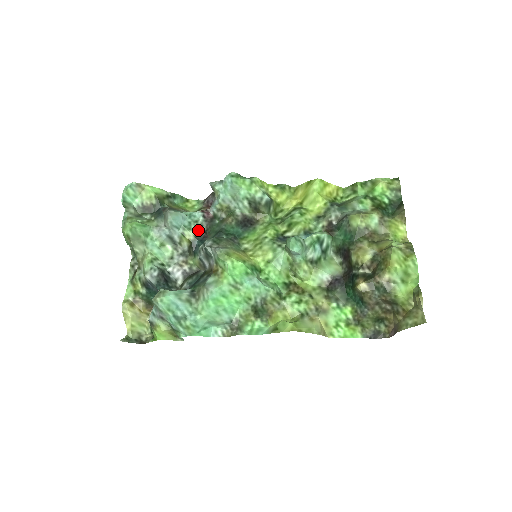
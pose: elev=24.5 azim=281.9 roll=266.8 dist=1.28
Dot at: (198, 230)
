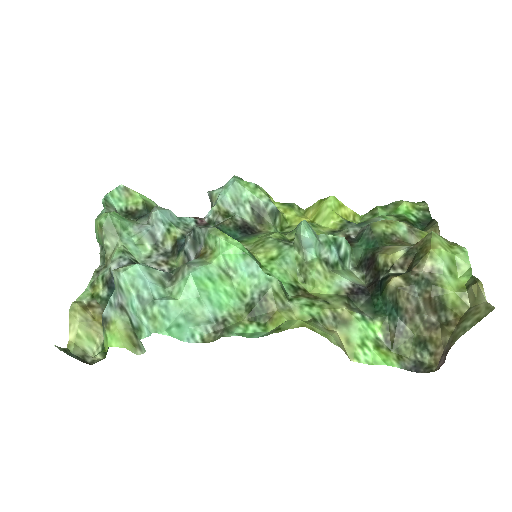
Dot at: (187, 231)
